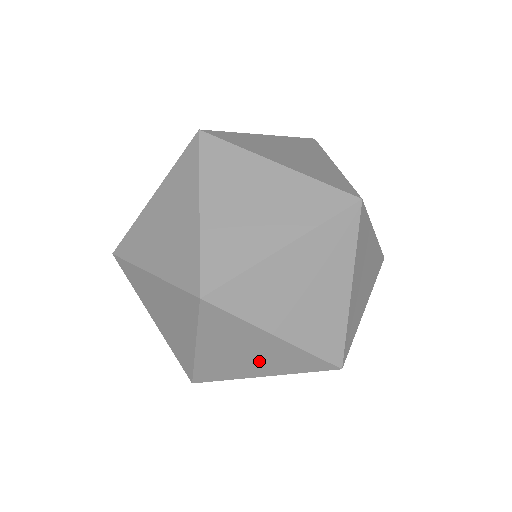
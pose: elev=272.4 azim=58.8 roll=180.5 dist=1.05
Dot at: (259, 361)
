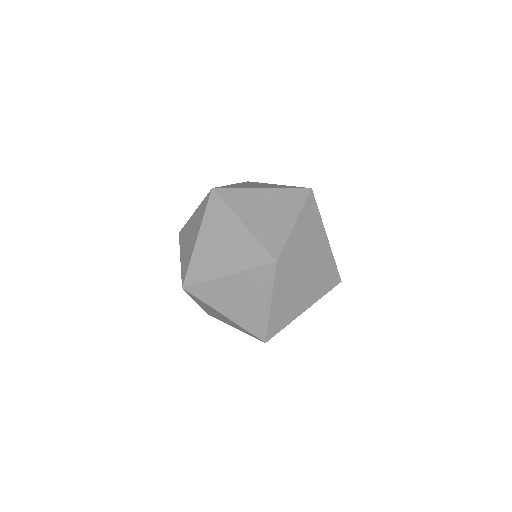
Dot at: occluded
